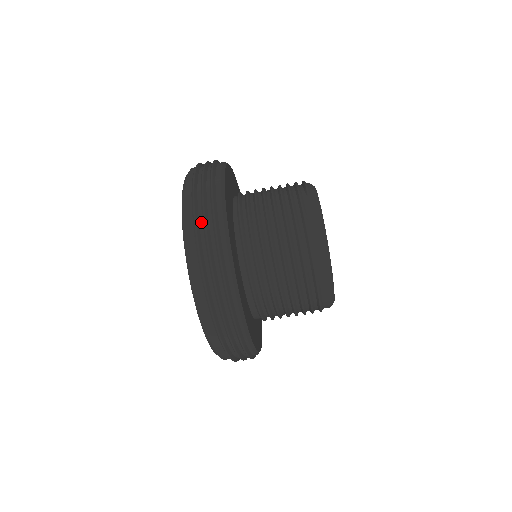
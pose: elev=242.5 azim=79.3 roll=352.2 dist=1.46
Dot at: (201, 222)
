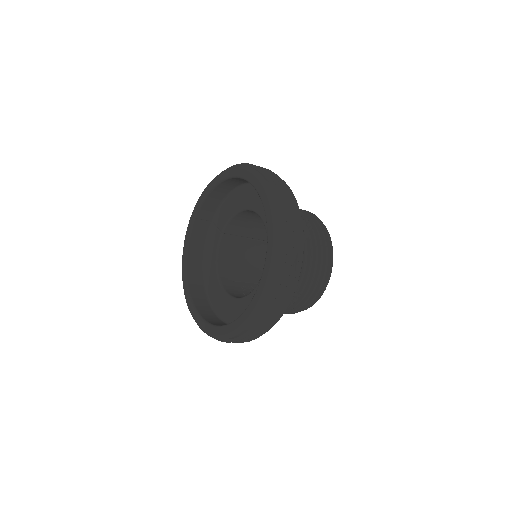
Dot at: occluded
